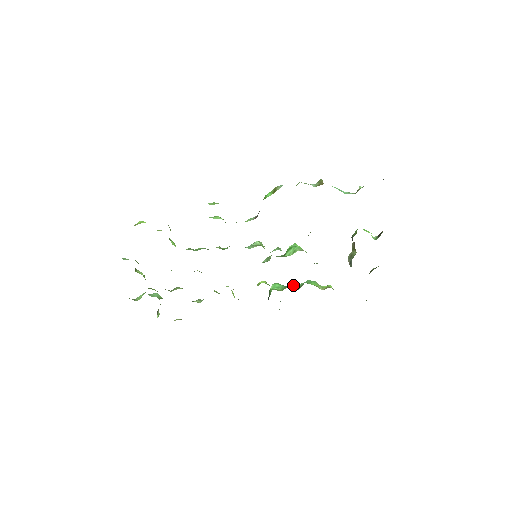
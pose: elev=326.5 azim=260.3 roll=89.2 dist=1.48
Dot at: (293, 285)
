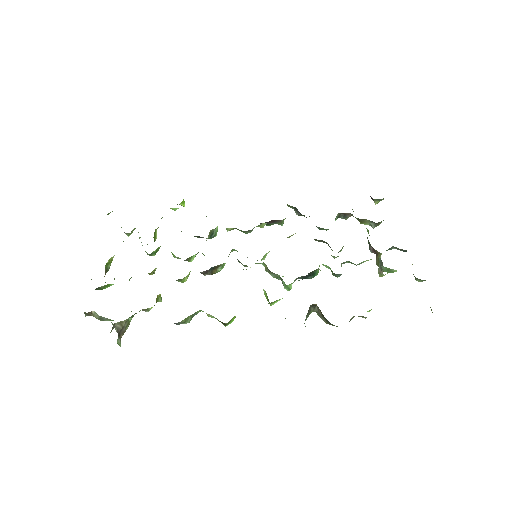
Dot at: occluded
